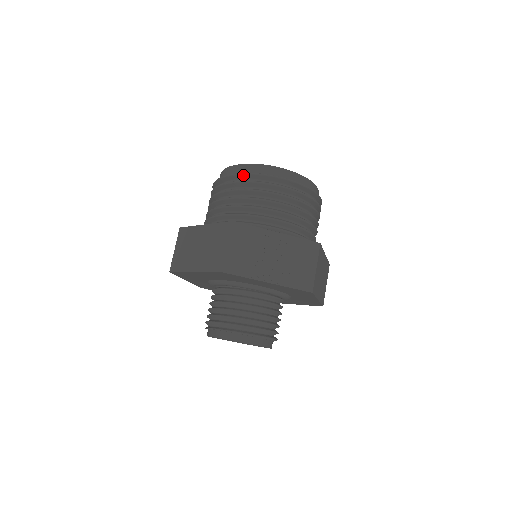
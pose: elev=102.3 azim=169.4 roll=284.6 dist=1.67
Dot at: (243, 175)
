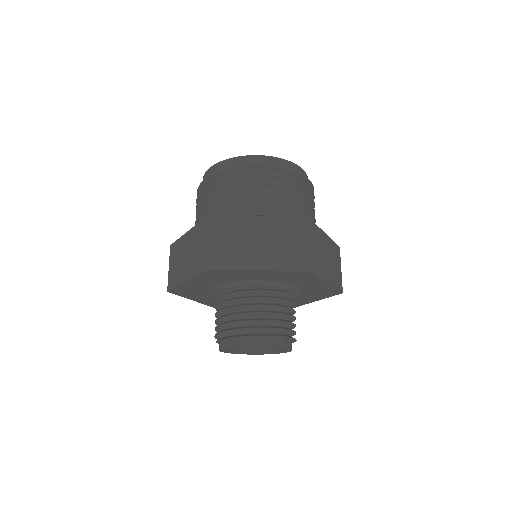
Dot at: (280, 169)
